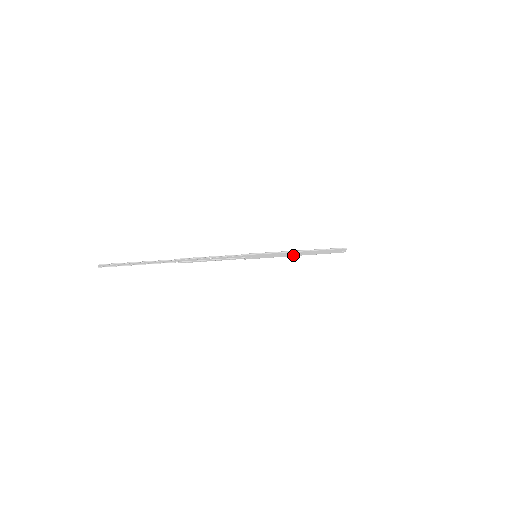
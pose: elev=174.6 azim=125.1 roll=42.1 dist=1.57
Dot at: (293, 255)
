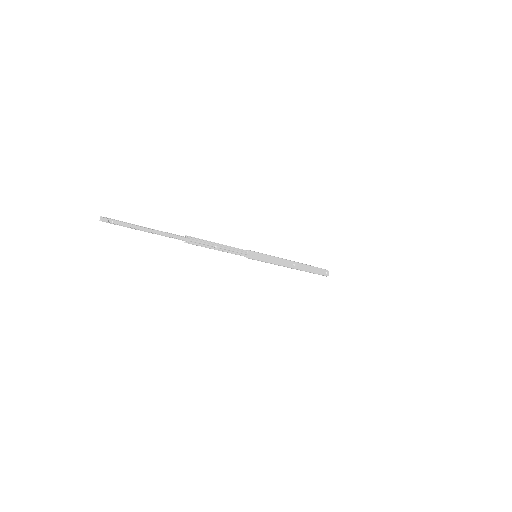
Dot at: (288, 266)
